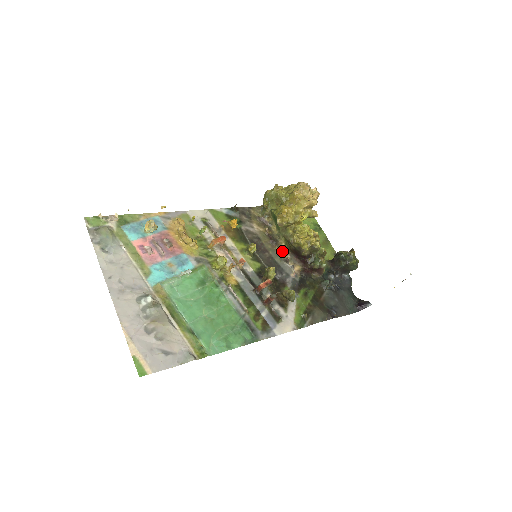
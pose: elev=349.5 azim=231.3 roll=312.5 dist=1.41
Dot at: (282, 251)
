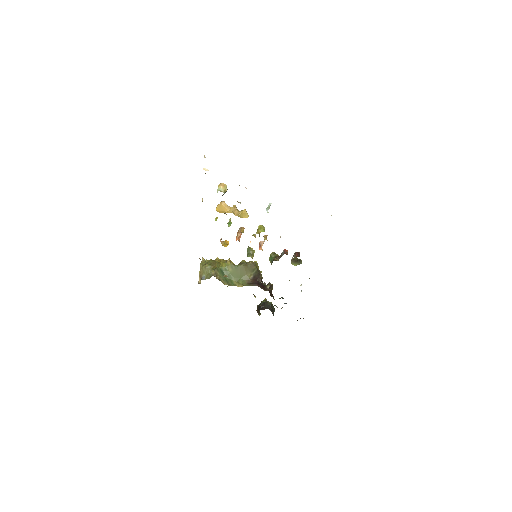
Dot at: occluded
